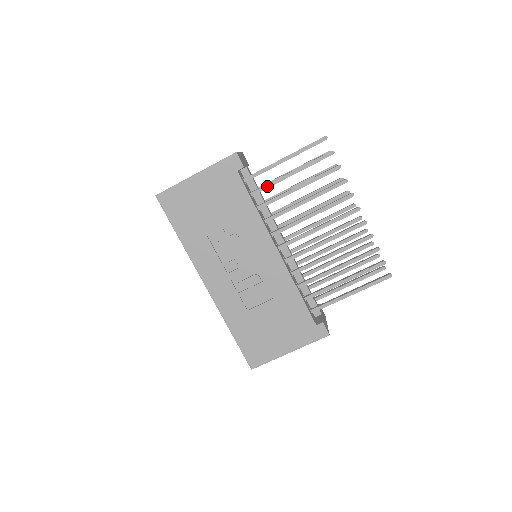
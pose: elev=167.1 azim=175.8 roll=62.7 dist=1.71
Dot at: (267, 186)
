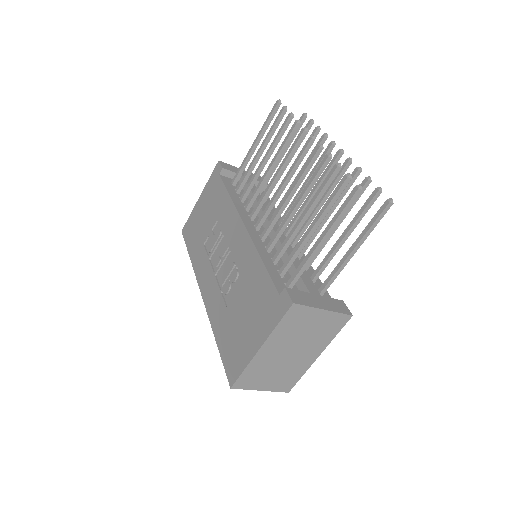
Dot at: (245, 175)
